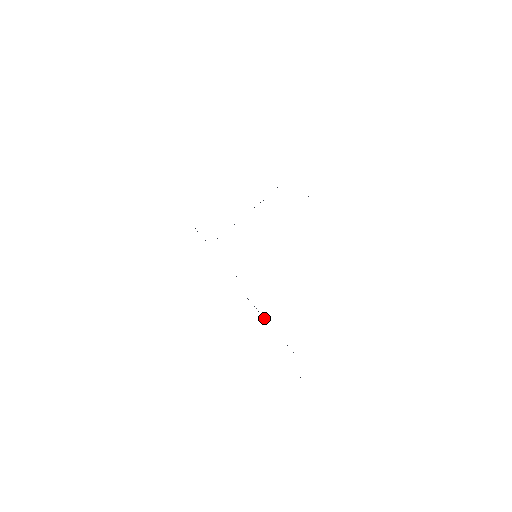
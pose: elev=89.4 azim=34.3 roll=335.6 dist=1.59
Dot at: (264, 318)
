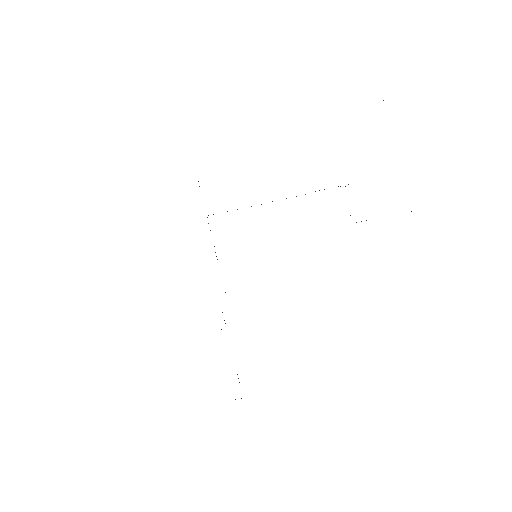
Dot at: occluded
